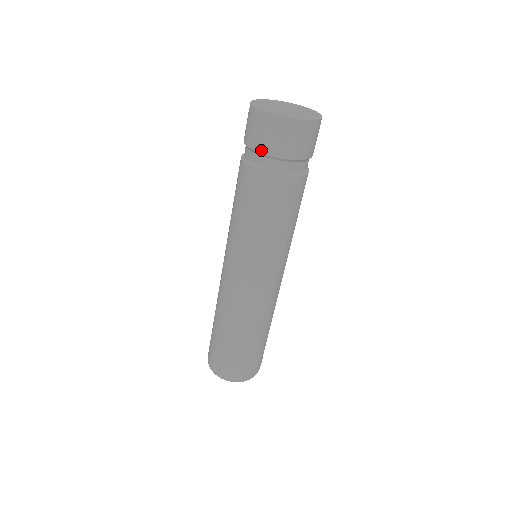
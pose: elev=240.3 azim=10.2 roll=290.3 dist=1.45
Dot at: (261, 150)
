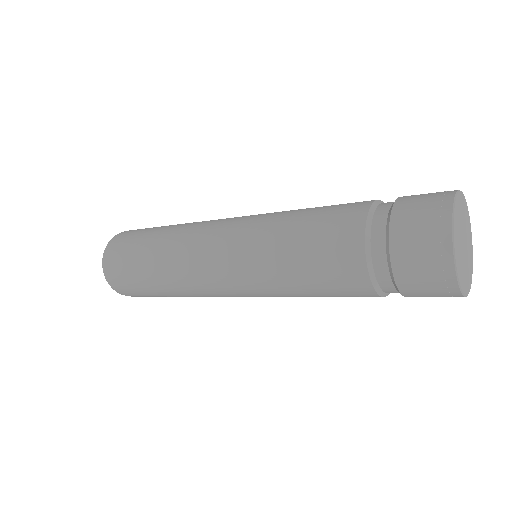
Dot at: (401, 284)
